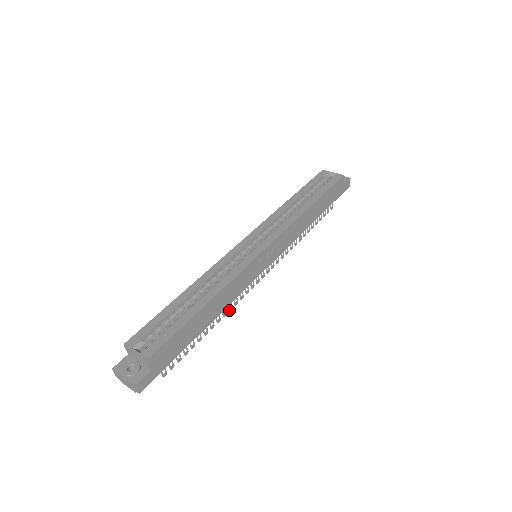
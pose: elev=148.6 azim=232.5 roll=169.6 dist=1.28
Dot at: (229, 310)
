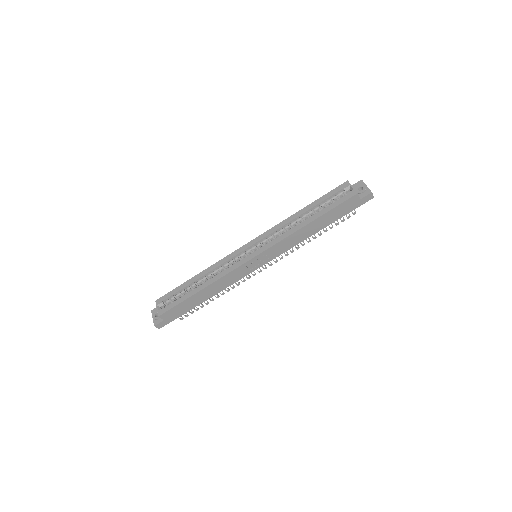
Dot at: (232, 288)
